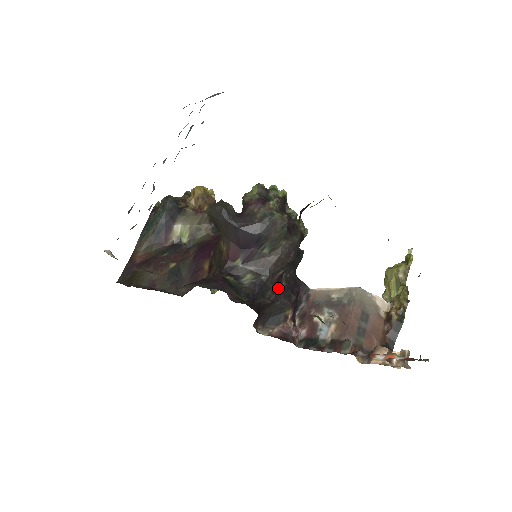
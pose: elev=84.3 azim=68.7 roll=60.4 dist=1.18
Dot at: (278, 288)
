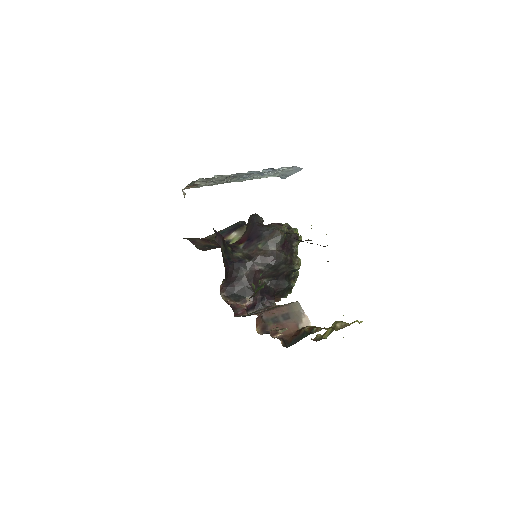
Dot at: (253, 279)
